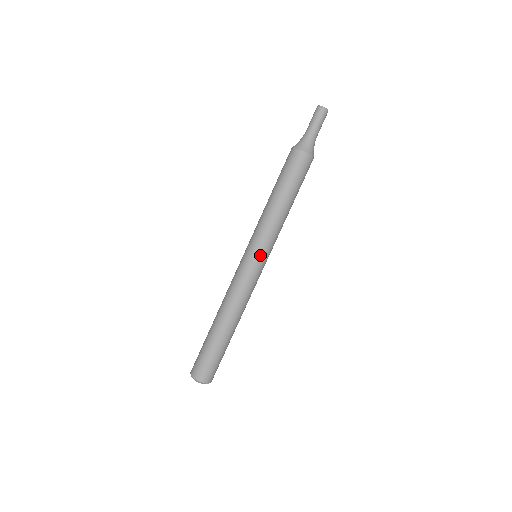
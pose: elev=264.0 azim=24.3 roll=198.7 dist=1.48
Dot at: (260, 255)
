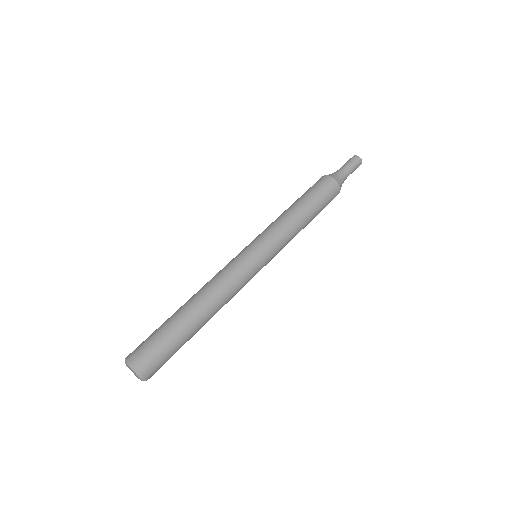
Dot at: (252, 243)
